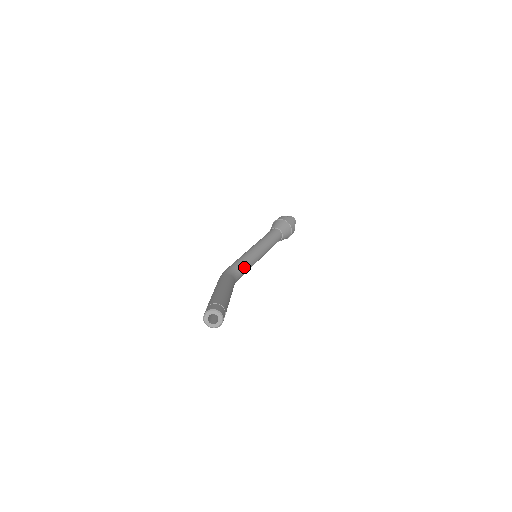
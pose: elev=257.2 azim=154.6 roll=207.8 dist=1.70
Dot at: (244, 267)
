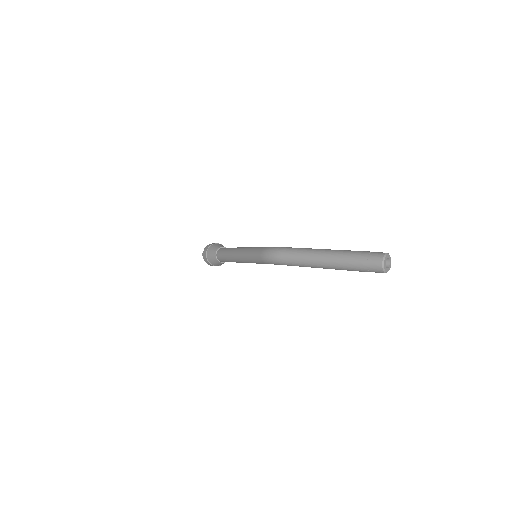
Dot at: occluded
